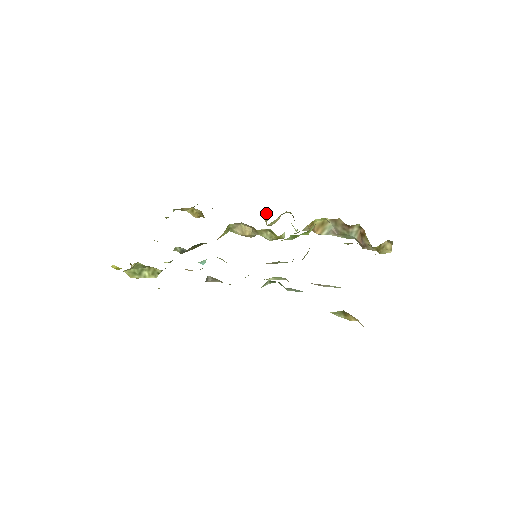
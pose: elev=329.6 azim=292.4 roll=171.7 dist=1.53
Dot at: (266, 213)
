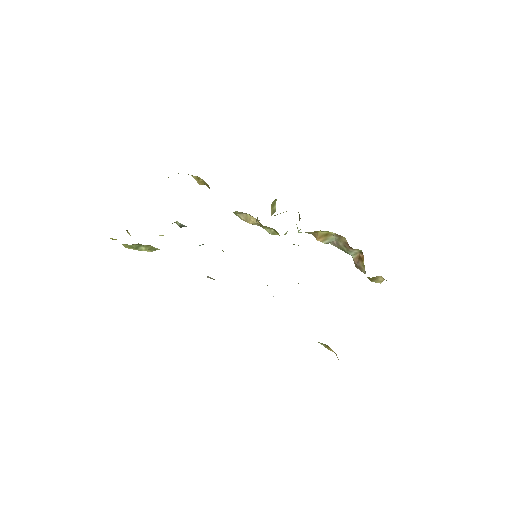
Dot at: (274, 206)
